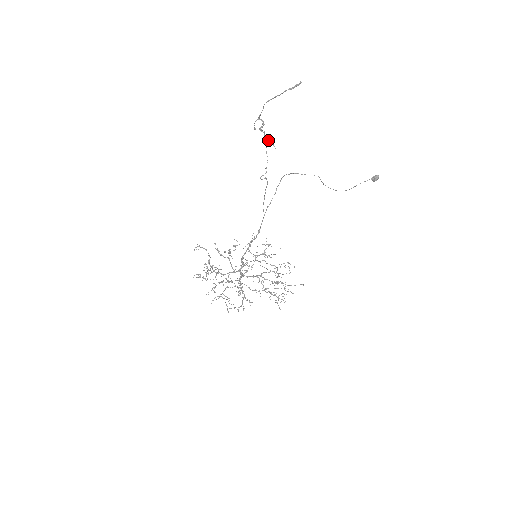
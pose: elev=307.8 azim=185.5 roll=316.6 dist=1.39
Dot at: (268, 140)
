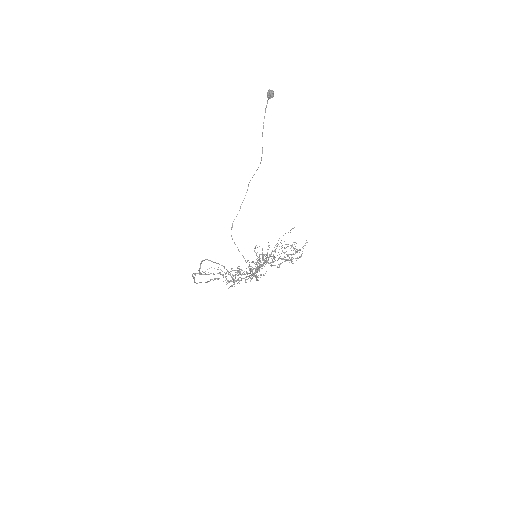
Dot at: occluded
